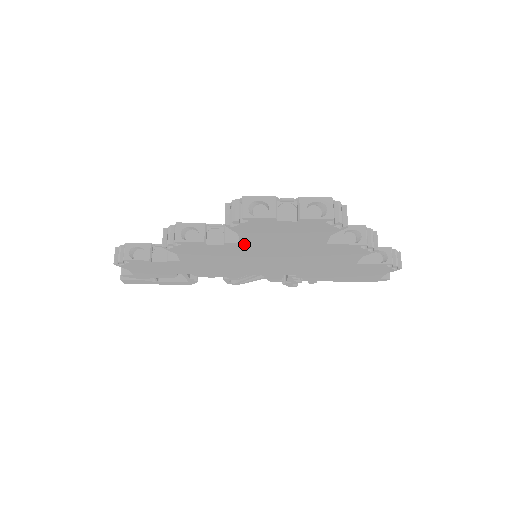
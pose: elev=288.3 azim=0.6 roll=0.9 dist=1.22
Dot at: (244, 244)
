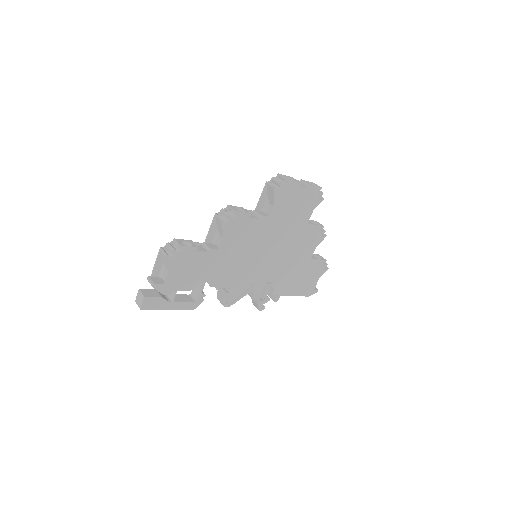
Dot at: (269, 219)
